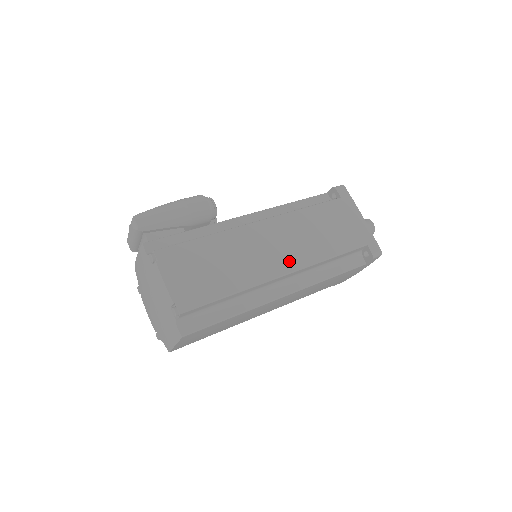
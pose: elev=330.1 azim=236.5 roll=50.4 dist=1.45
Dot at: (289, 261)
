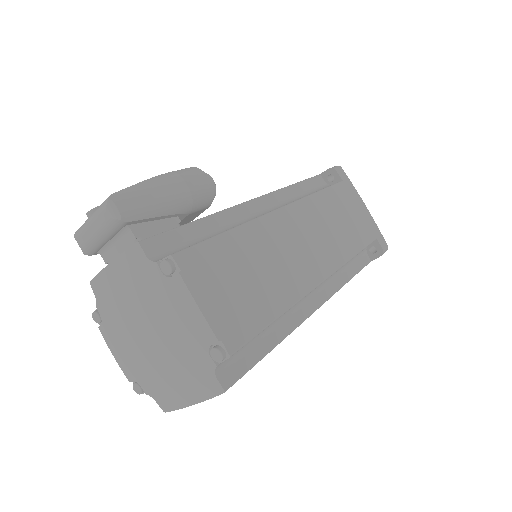
Dot at: (322, 262)
